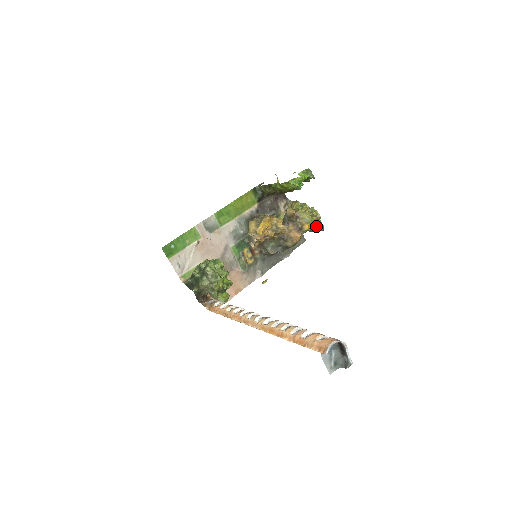
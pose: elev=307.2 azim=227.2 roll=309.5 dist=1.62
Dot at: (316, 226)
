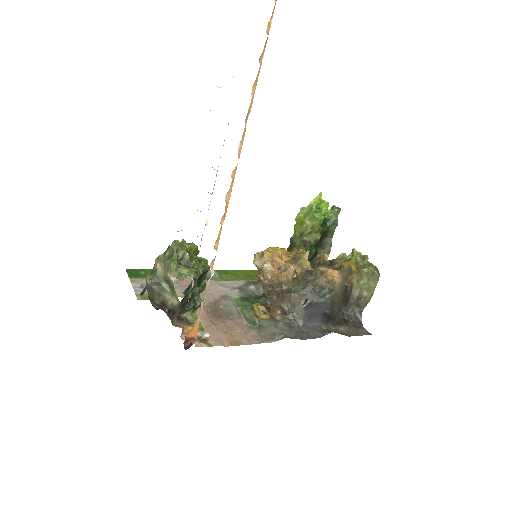
Dot at: (364, 268)
